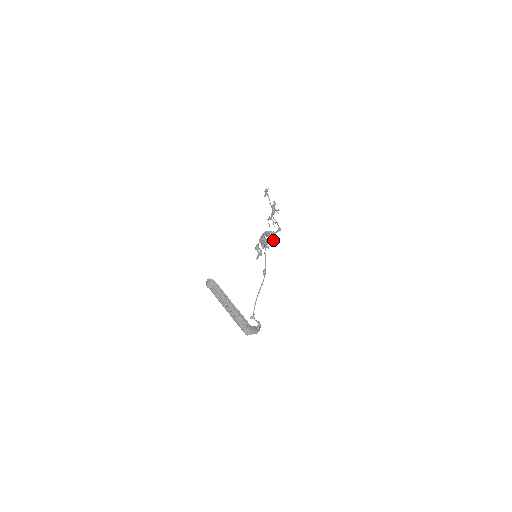
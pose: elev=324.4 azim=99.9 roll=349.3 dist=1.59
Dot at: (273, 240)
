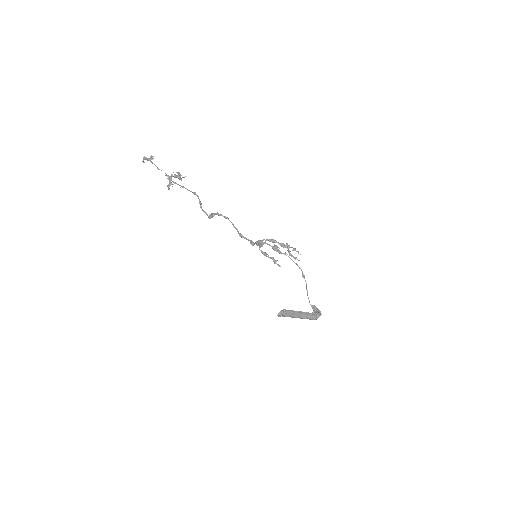
Dot at: occluded
